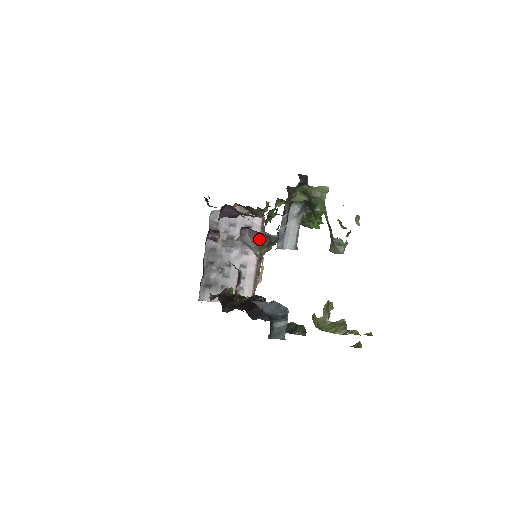
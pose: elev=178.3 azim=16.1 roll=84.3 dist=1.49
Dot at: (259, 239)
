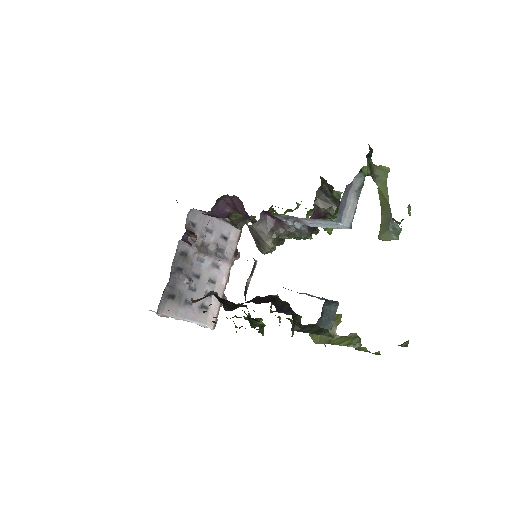
Dot at: (289, 222)
